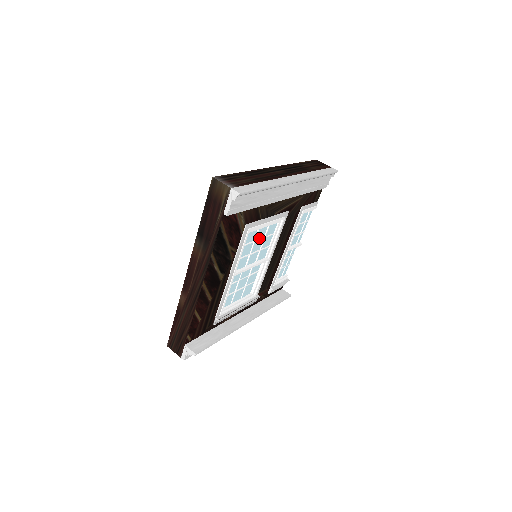
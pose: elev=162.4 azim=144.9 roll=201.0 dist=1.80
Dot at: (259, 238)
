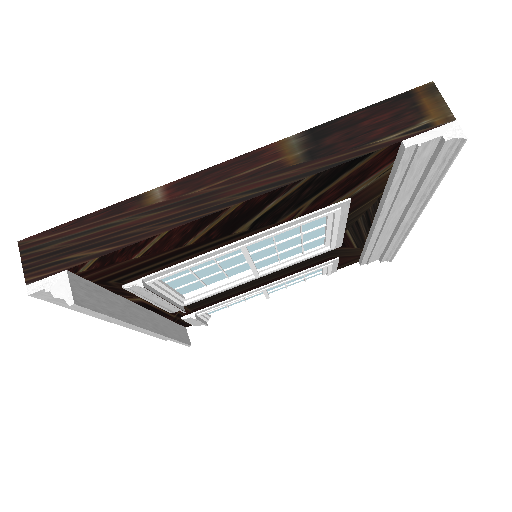
Dot at: (302, 237)
